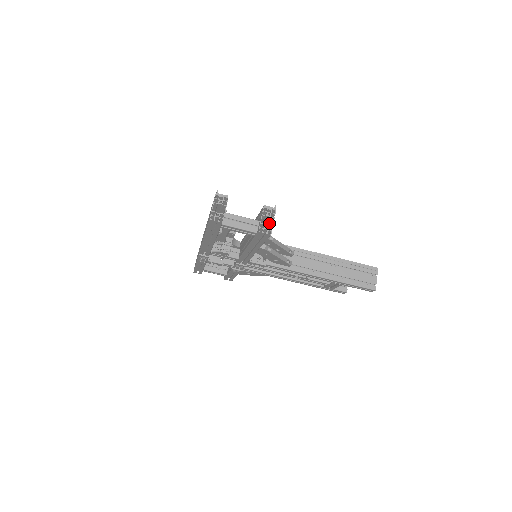
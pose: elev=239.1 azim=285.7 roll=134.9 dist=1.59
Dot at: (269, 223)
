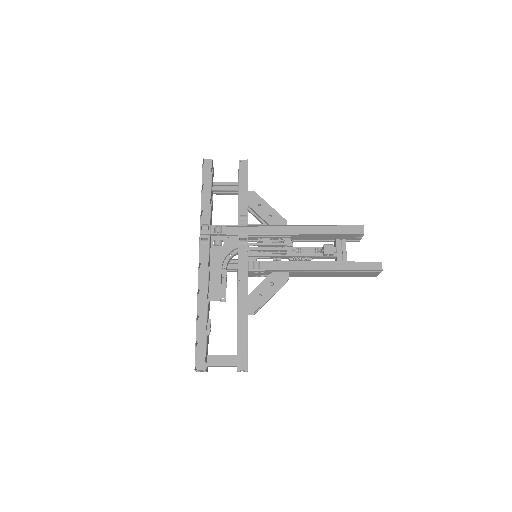
Dot at: occluded
